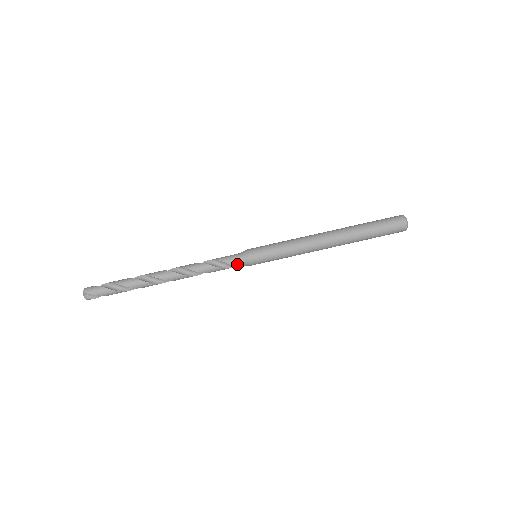
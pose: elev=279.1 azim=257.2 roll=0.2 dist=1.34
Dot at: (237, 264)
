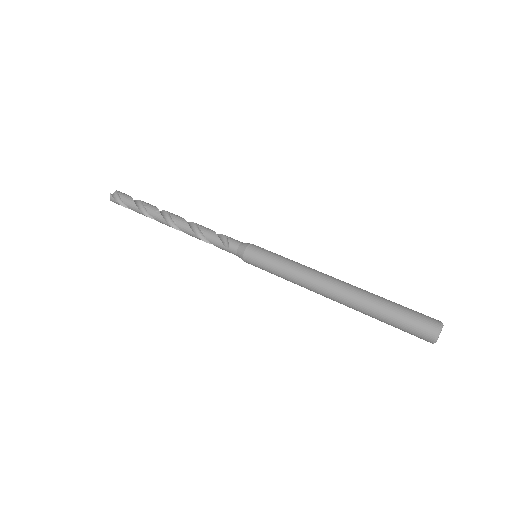
Dot at: (235, 245)
